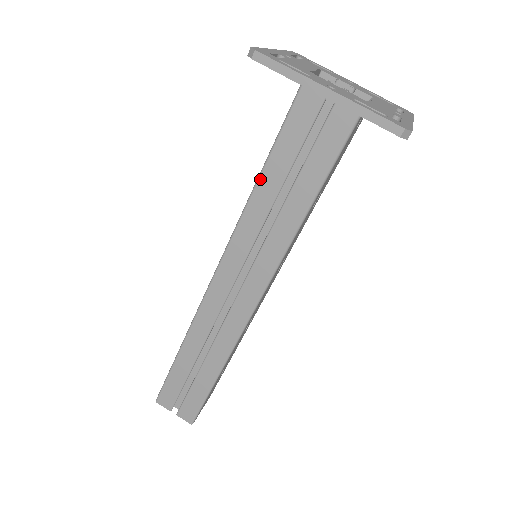
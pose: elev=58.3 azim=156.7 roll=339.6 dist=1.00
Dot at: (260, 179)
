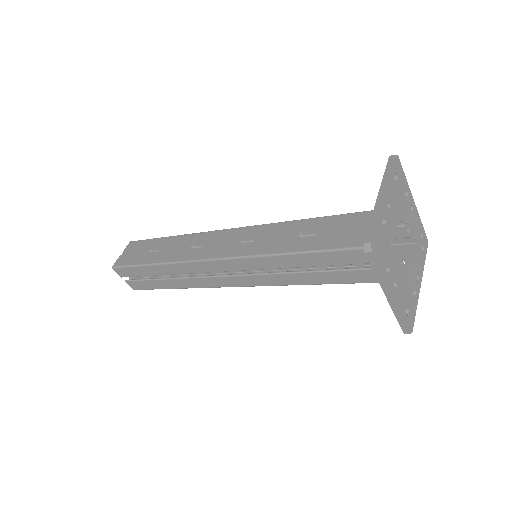
Dot at: (301, 254)
